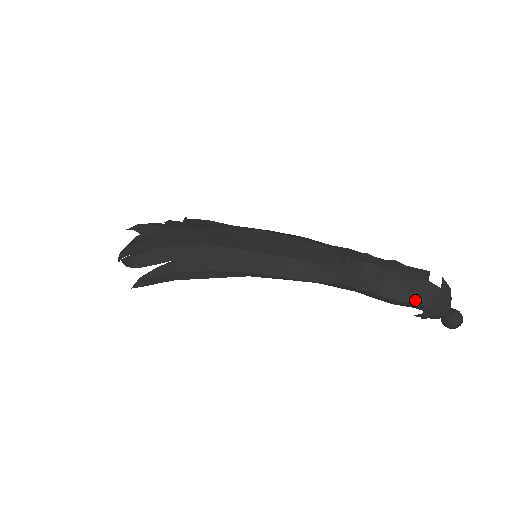
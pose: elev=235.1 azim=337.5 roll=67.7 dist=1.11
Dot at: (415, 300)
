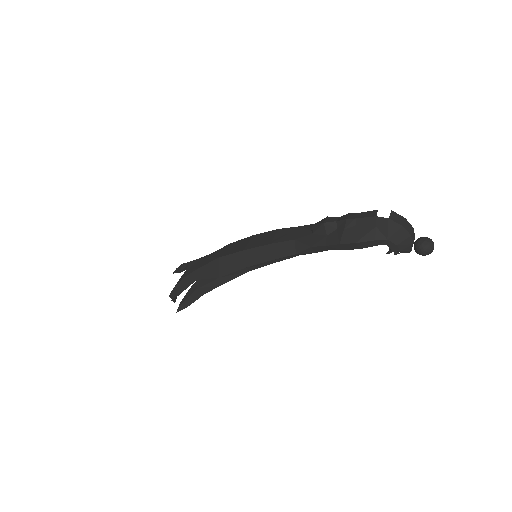
Dot at: (372, 237)
